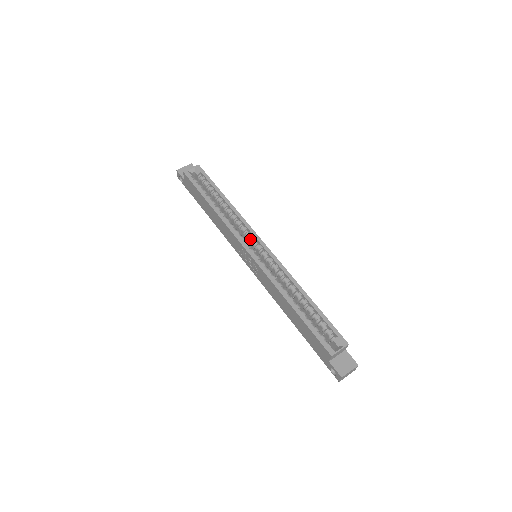
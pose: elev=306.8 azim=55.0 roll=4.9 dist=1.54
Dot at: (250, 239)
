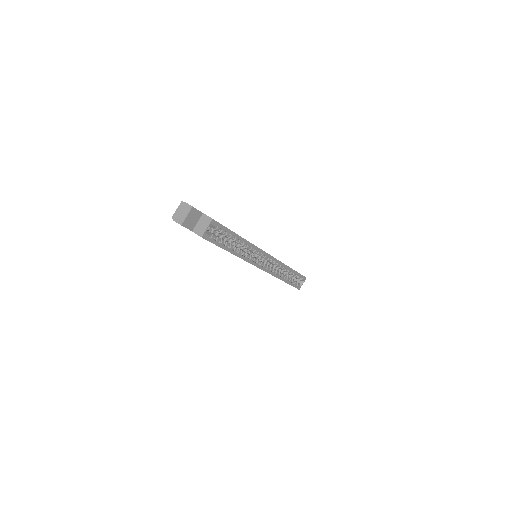
Dot at: (258, 255)
